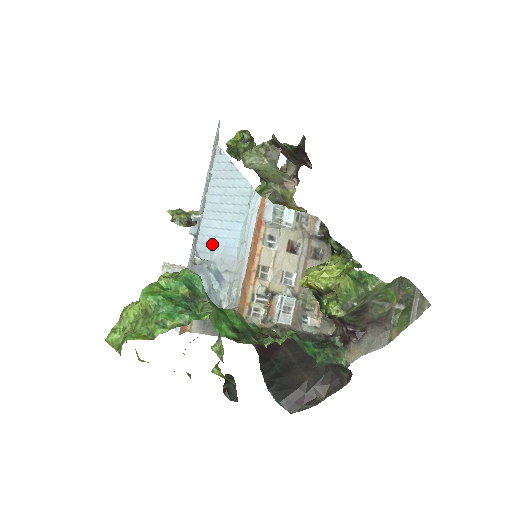
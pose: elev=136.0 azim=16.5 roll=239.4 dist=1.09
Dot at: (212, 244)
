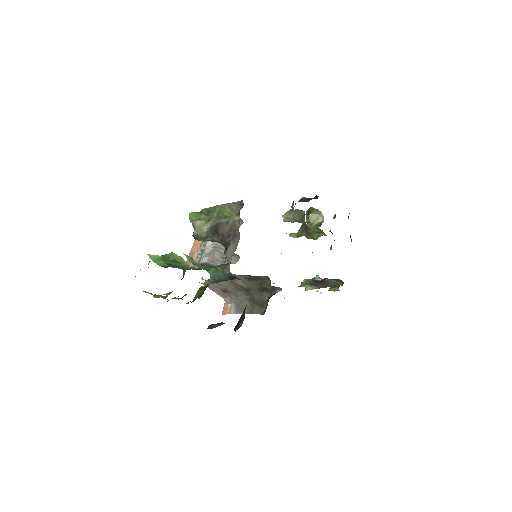
Dot at: occluded
